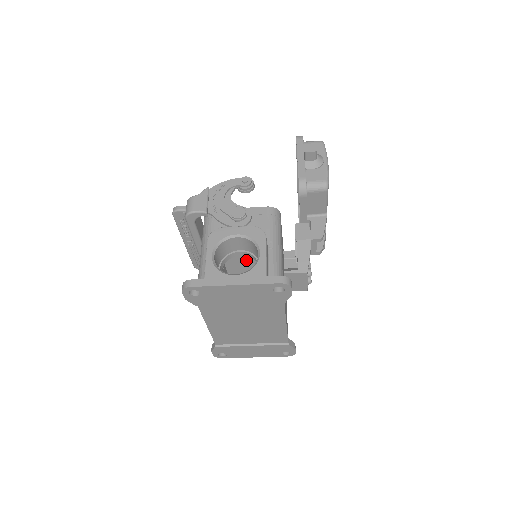
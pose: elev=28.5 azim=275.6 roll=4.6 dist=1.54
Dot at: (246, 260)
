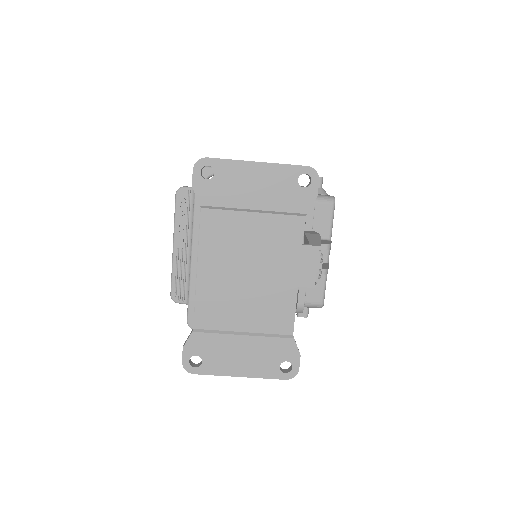
Dot at: occluded
